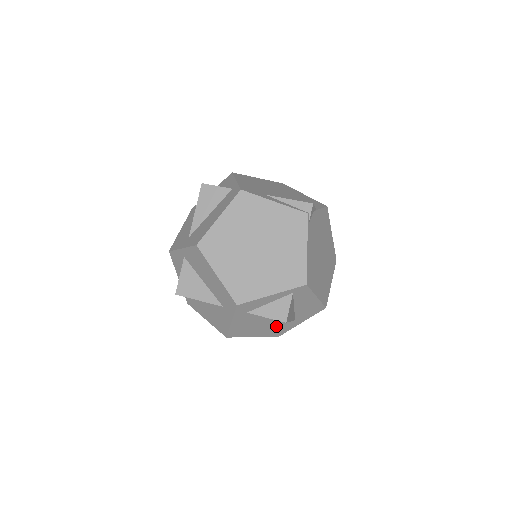
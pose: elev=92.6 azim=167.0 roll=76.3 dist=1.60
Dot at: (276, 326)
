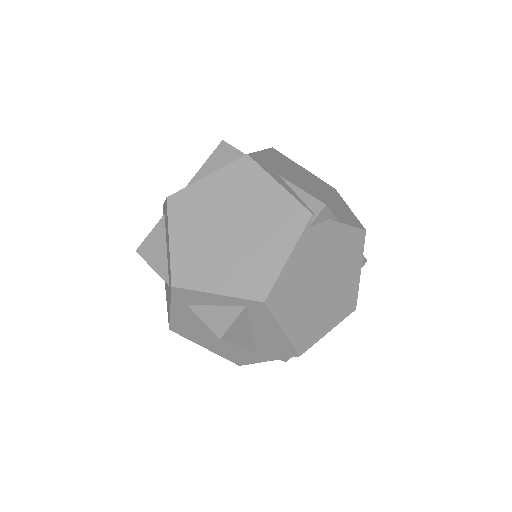
Dot at: (233, 347)
